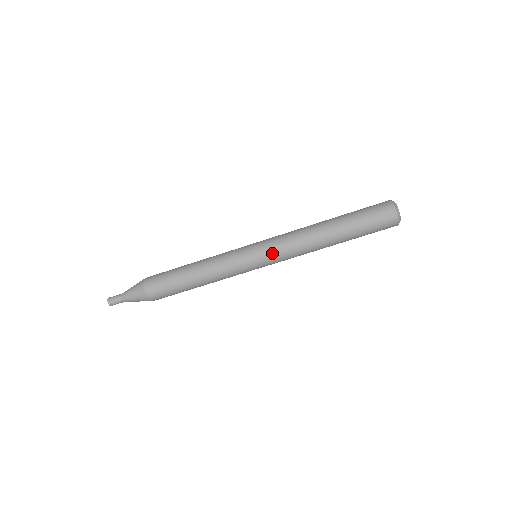
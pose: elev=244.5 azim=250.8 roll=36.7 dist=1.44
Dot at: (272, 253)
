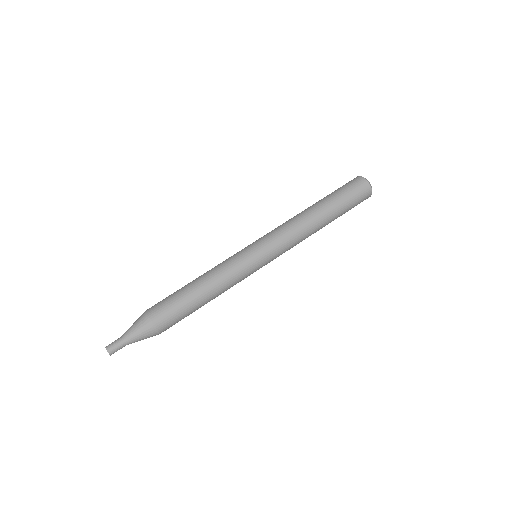
Dot at: (265, 236)
